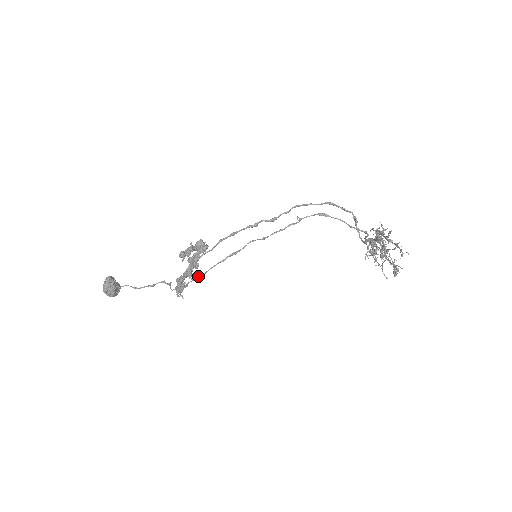
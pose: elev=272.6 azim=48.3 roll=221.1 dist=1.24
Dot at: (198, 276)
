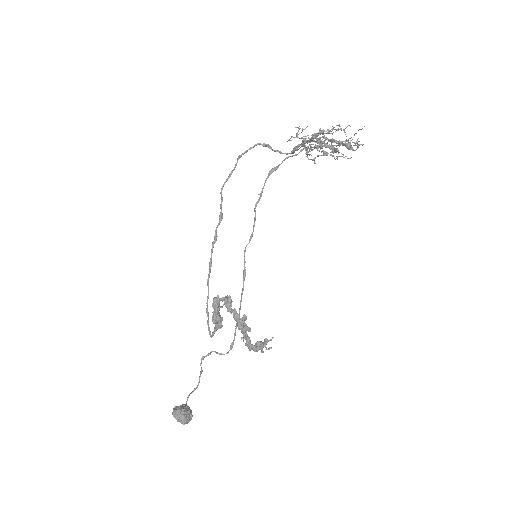
Dot at: occluded
